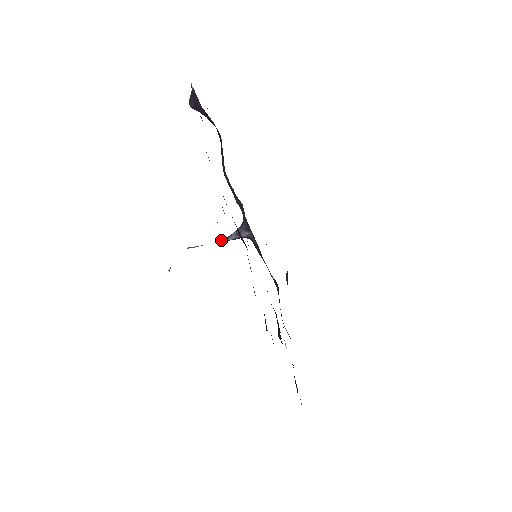
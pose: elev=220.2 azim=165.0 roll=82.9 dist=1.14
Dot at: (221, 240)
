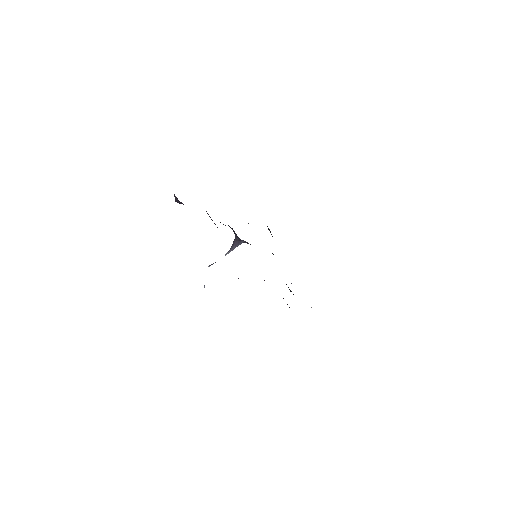
Dot at: (227, 253)
